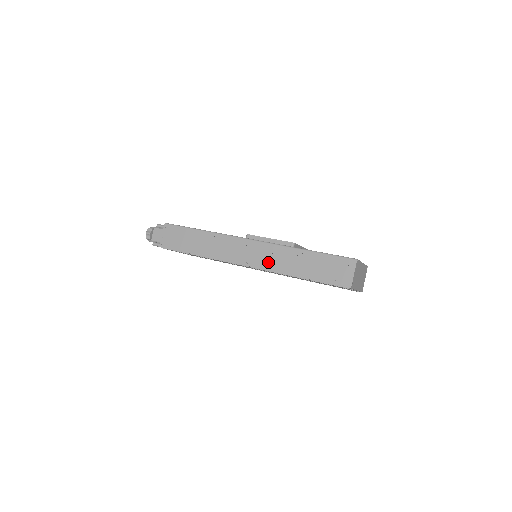
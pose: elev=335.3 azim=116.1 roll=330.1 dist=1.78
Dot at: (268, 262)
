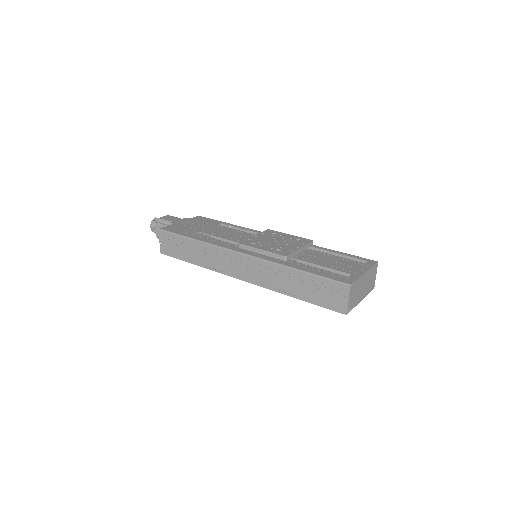
Dot at: (261, 279)
